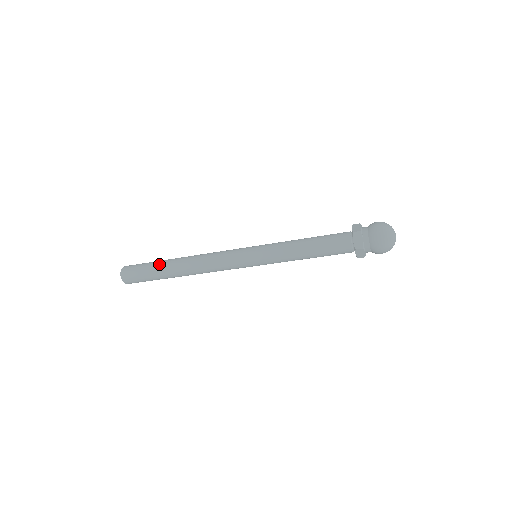
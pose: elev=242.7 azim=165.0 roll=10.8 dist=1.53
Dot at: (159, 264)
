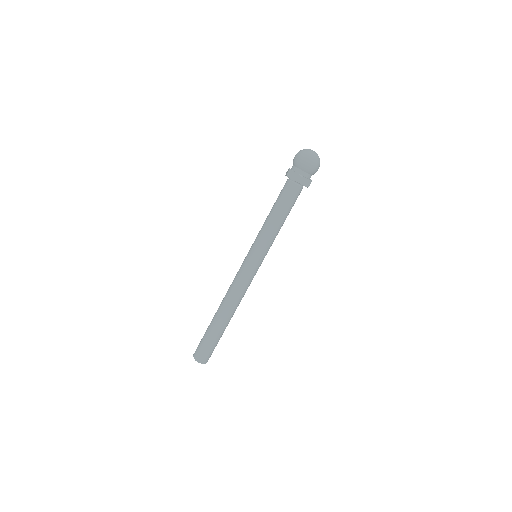
Dot at: (209, 326)
